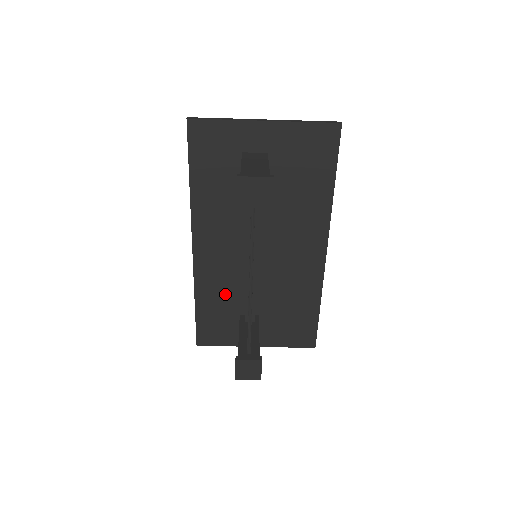
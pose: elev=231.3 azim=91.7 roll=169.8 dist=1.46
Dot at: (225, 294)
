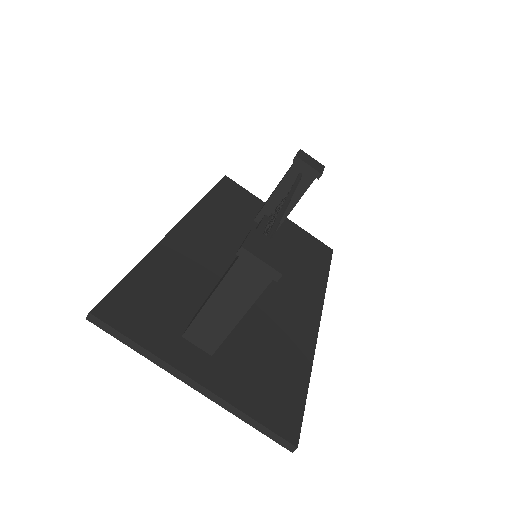
Dot at: (188, 281)
